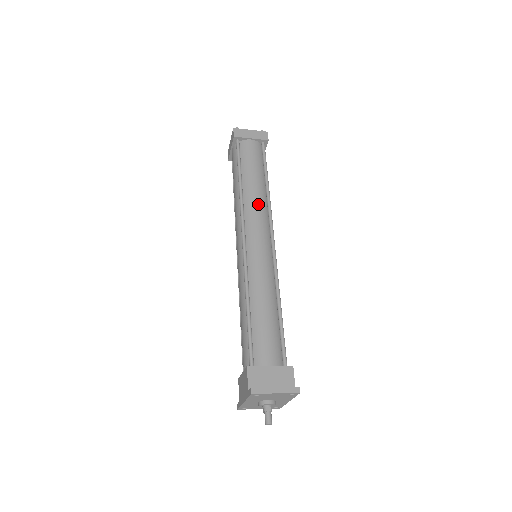
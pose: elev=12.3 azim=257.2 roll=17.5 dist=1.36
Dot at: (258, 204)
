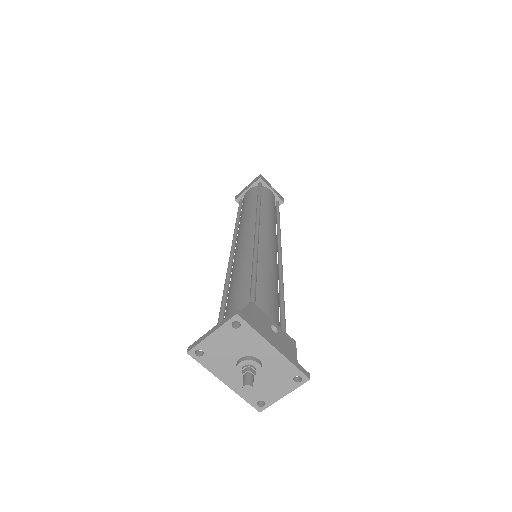
Dot at: (246, 218)
